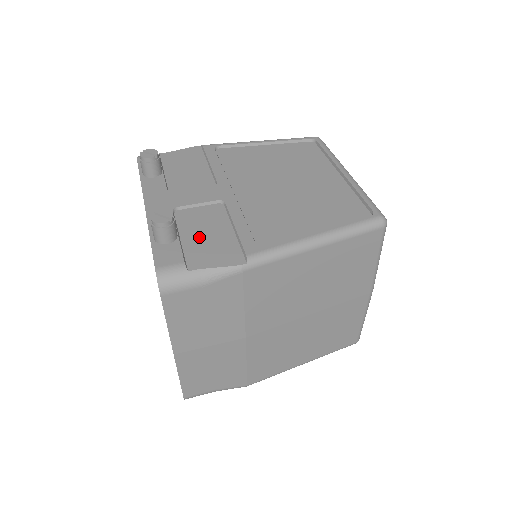
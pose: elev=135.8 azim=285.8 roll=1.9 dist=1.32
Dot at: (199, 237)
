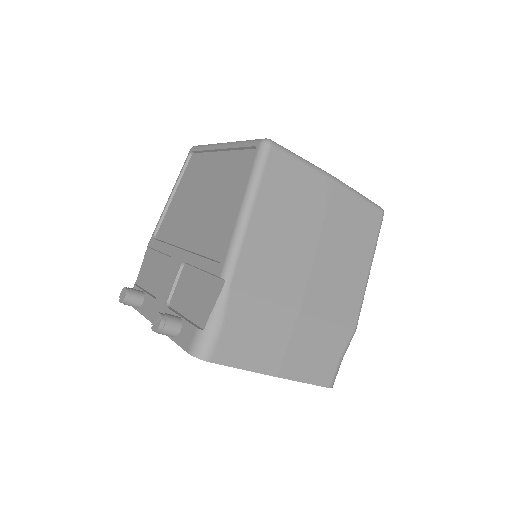
Dot at: (192, 302)
